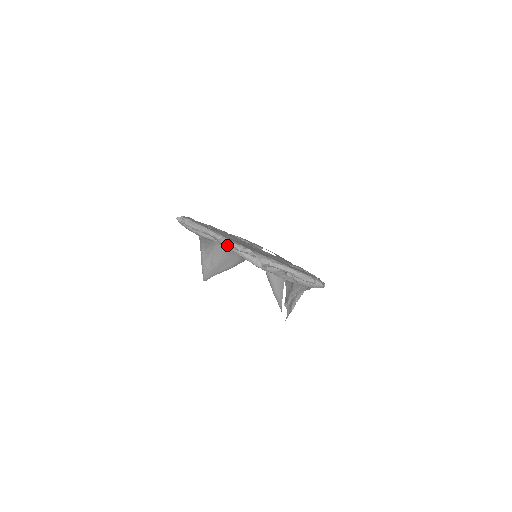
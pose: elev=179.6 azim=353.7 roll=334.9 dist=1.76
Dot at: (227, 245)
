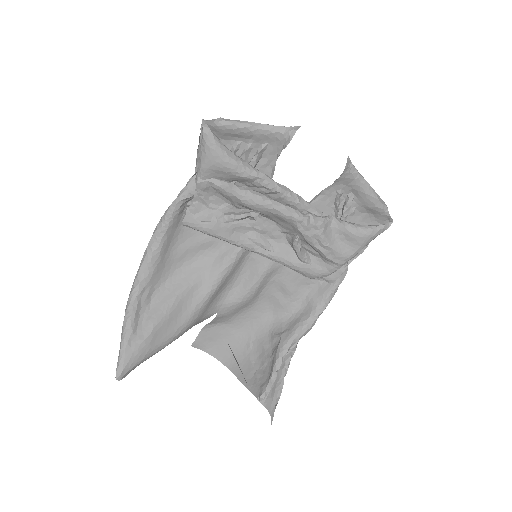
Dot at: (264, 178)
